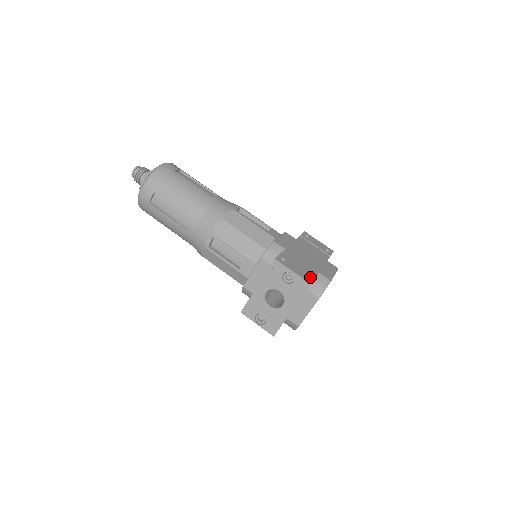
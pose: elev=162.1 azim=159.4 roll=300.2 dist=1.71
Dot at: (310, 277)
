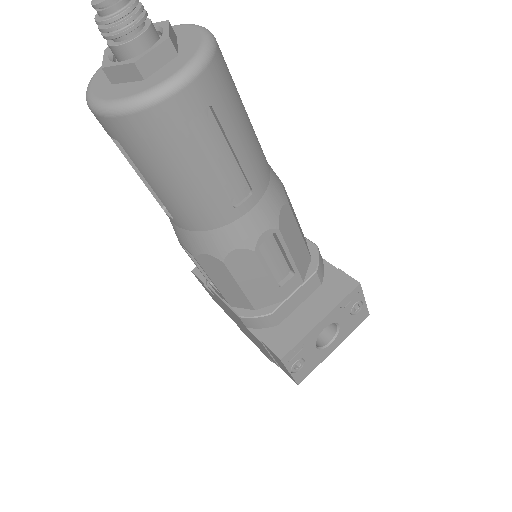
Dot at: occluded
